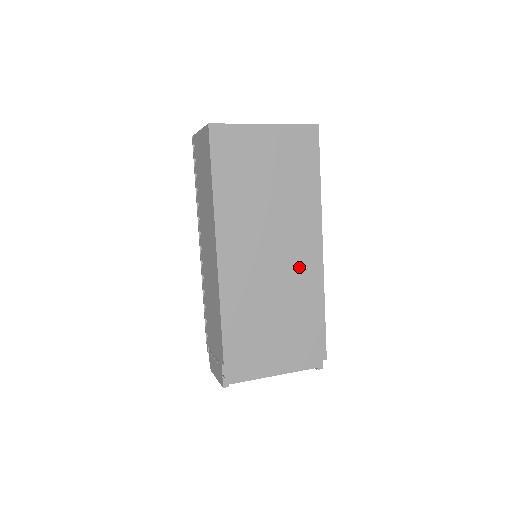
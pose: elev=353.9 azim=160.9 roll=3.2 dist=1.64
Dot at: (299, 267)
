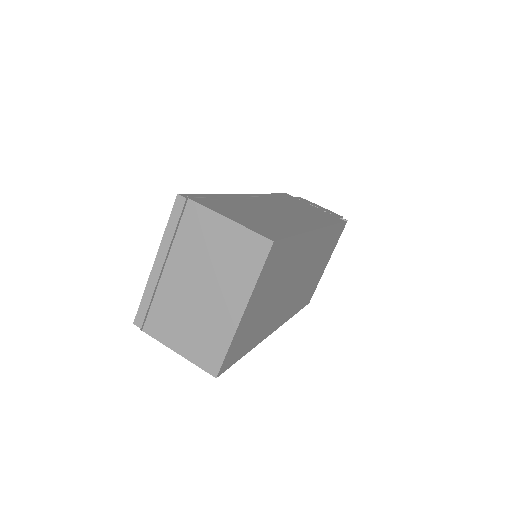
Dot at: (314, 252)
